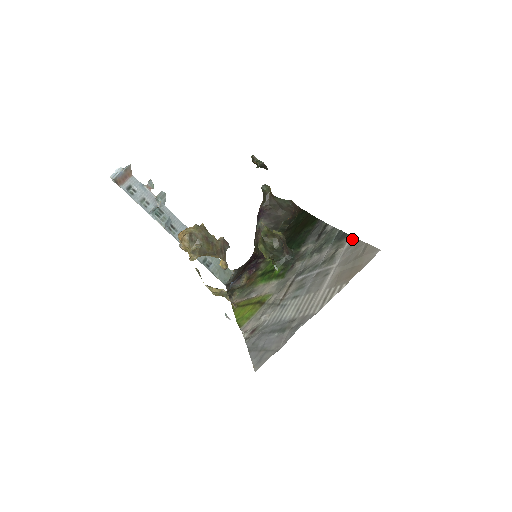
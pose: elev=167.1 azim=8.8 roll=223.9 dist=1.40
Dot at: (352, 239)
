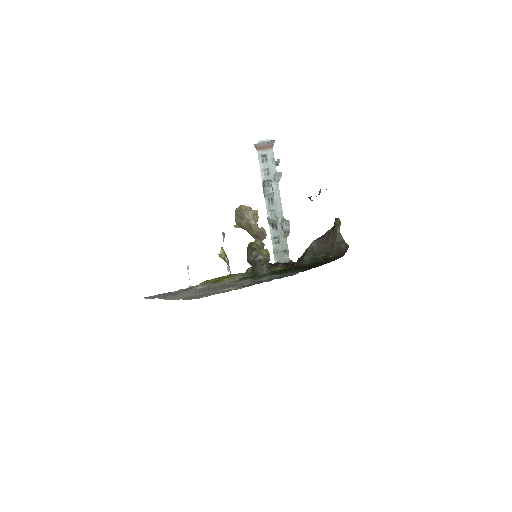
Dot at: (239, 288)
